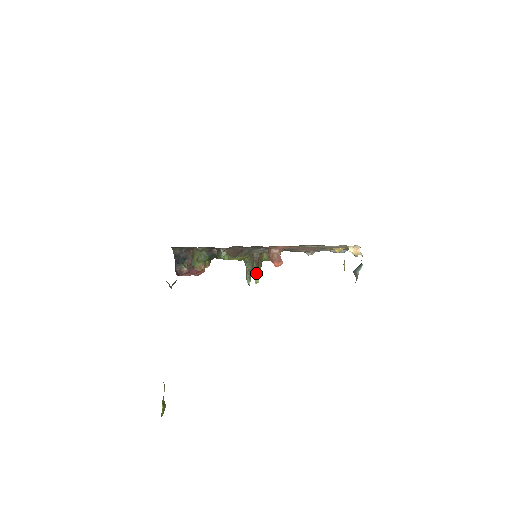
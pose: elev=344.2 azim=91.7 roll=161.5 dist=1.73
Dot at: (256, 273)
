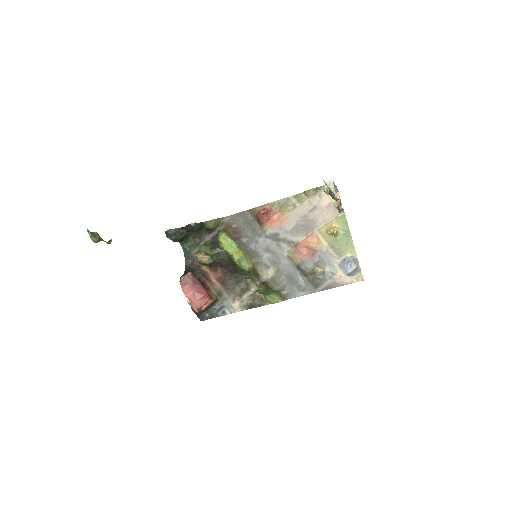
Dot at: (259, 289)
